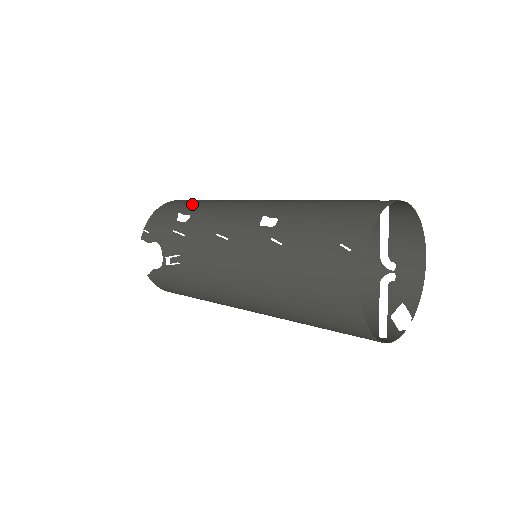
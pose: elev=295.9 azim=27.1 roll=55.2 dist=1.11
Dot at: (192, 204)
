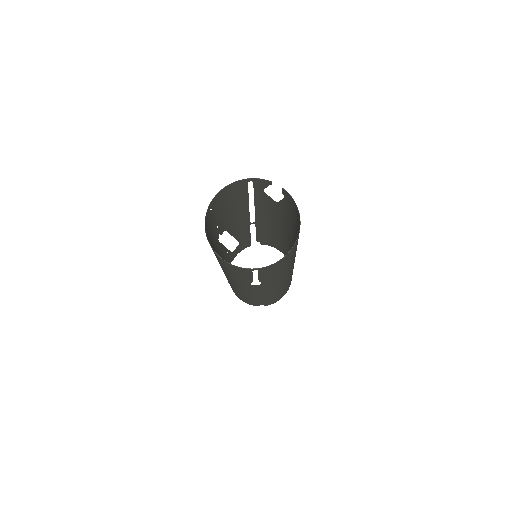
Dot at: occluded
